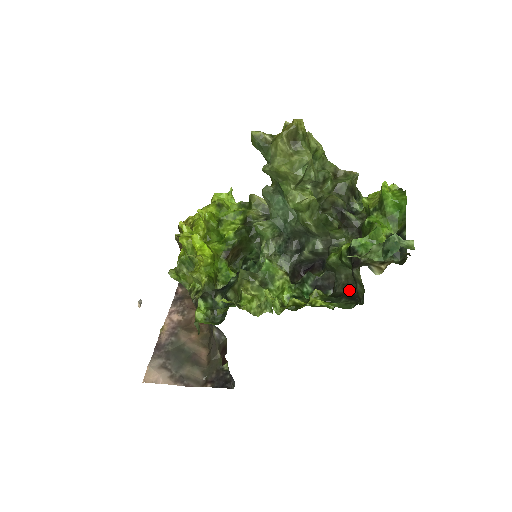
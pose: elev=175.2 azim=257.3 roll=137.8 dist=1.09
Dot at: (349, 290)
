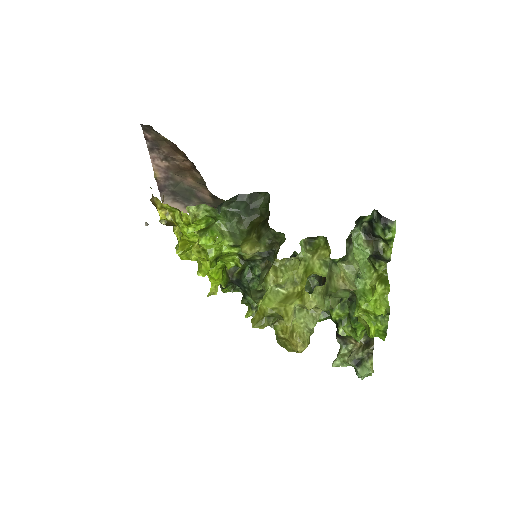
Dot at: occluded
